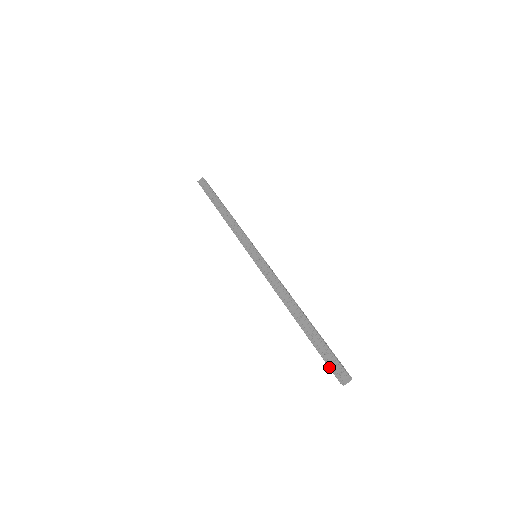
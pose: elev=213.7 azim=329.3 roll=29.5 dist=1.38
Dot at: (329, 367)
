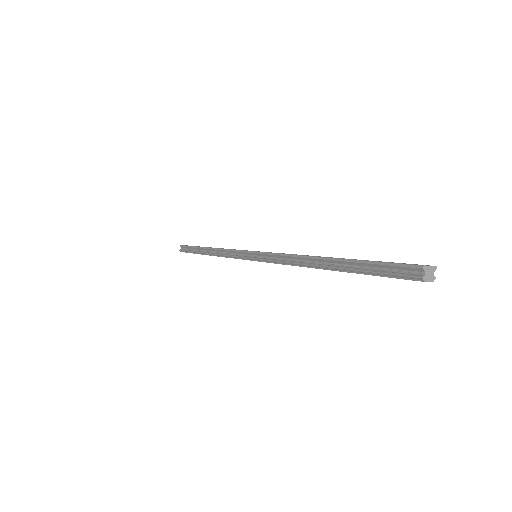
Dot at: occluded
